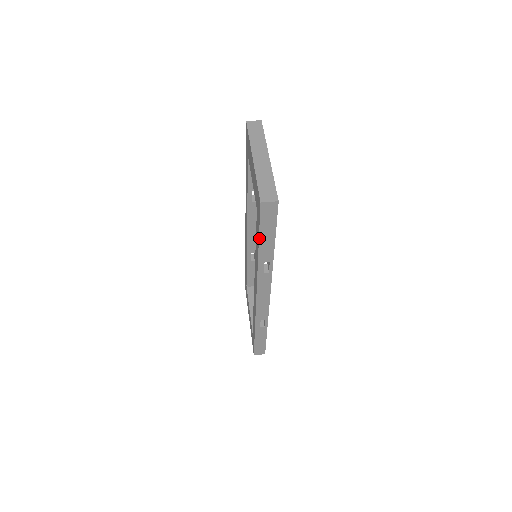
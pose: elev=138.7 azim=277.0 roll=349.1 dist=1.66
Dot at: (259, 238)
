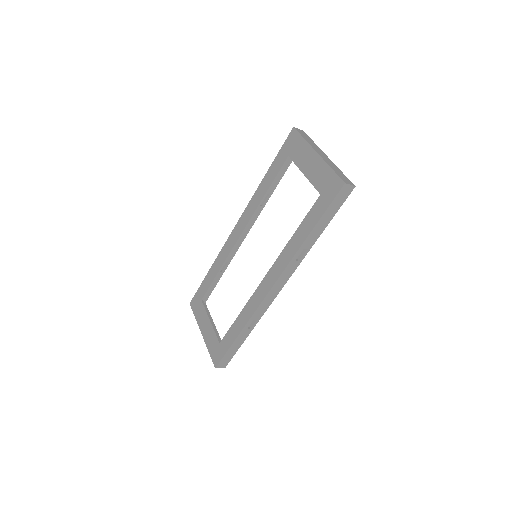
Dot at: (319, 220)
